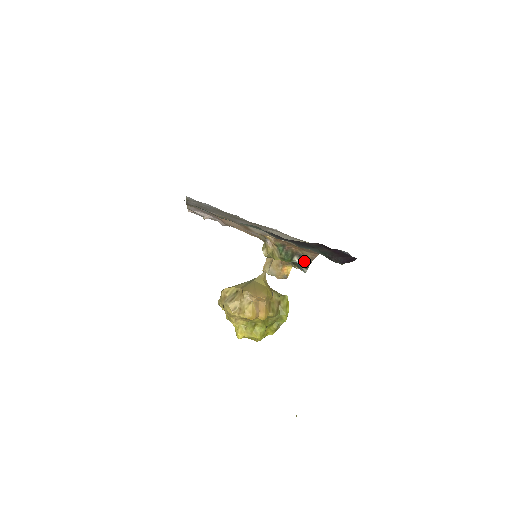
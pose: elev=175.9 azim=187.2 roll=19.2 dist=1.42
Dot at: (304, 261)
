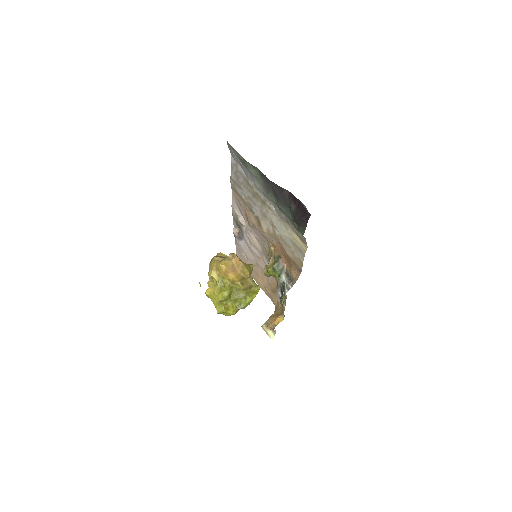
Dot at: (289, 281)
